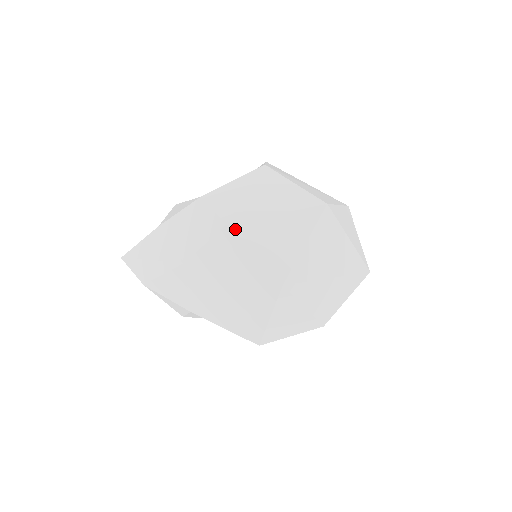
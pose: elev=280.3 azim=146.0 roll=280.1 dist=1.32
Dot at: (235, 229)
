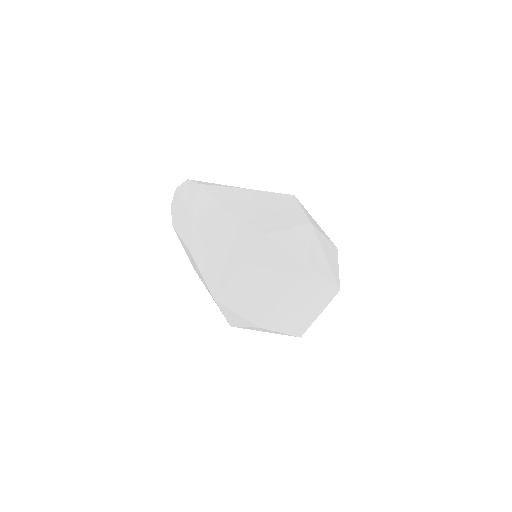
Dot at: (297, 199)
